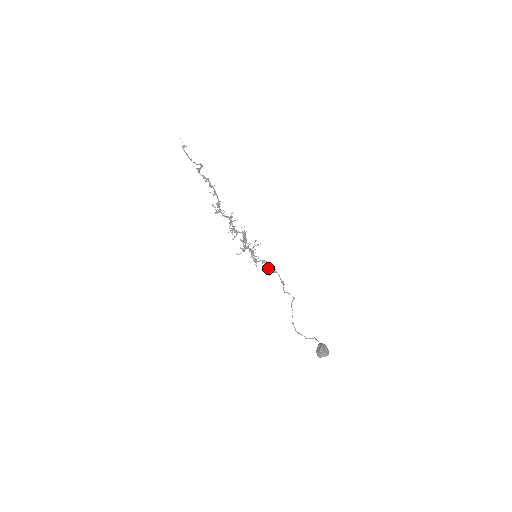
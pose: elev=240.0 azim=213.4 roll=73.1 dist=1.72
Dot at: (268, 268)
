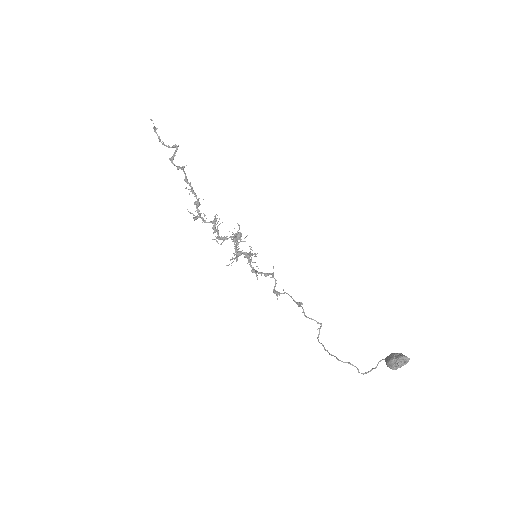
Dot at: occluded
